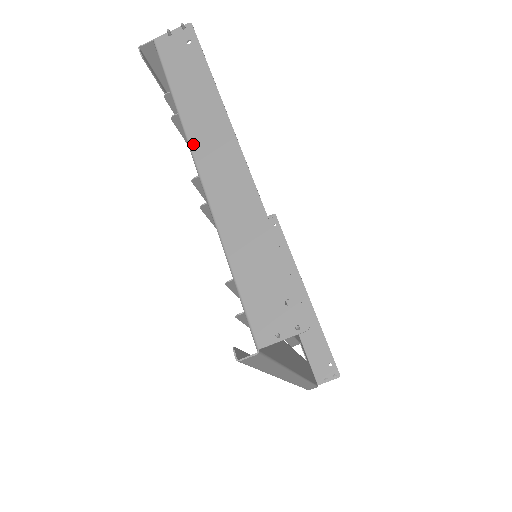
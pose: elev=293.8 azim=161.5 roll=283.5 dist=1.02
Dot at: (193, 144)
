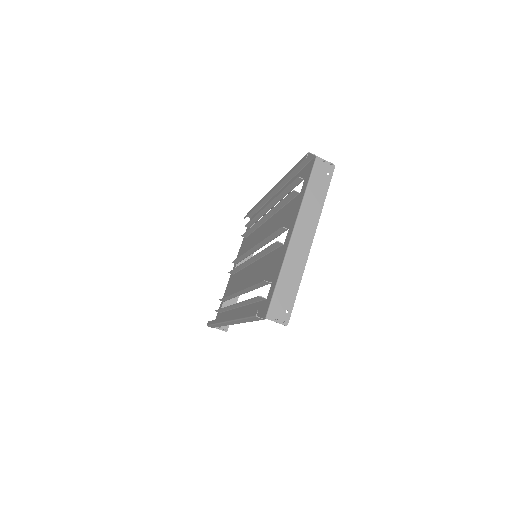
Dot at: (299, 221)
